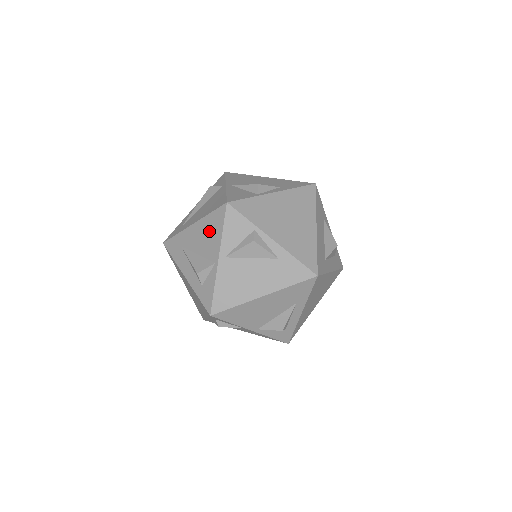
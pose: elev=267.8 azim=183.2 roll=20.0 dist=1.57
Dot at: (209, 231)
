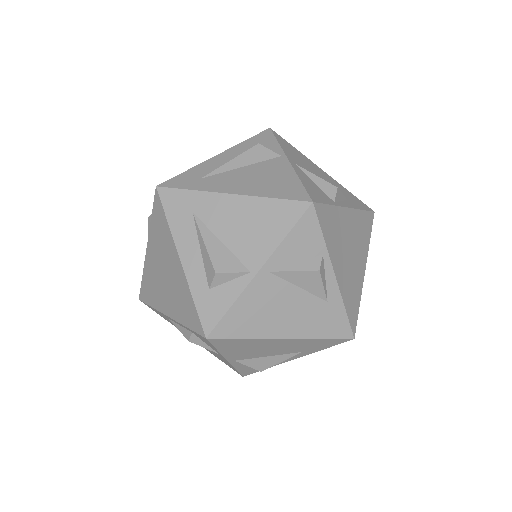
Dot at: (260, 222)
